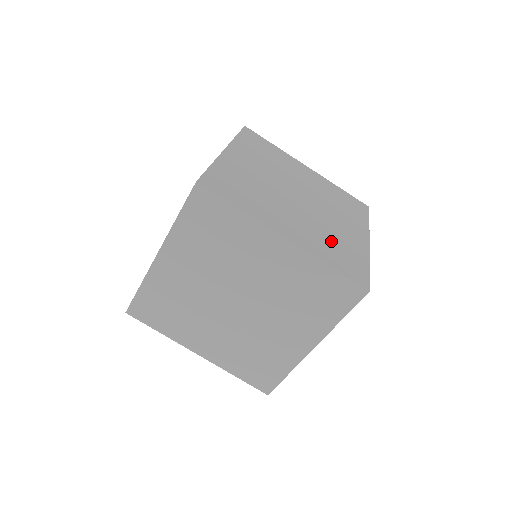
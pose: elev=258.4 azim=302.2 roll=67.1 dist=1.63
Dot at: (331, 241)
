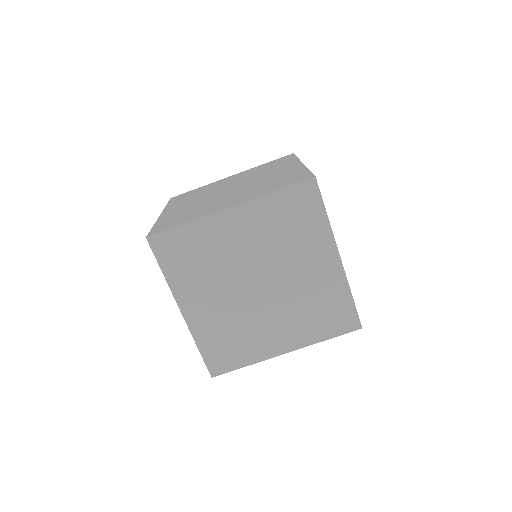
Dot at: occluded
